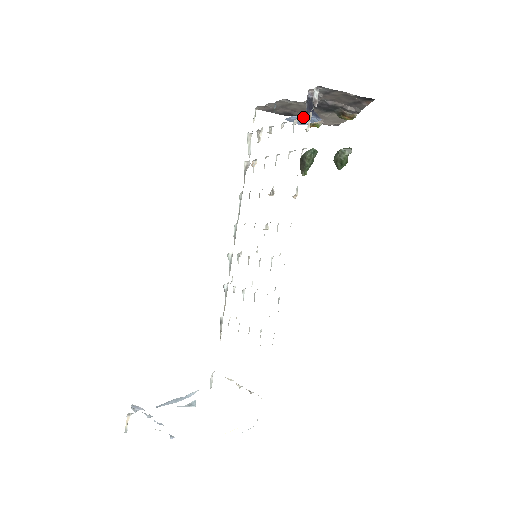
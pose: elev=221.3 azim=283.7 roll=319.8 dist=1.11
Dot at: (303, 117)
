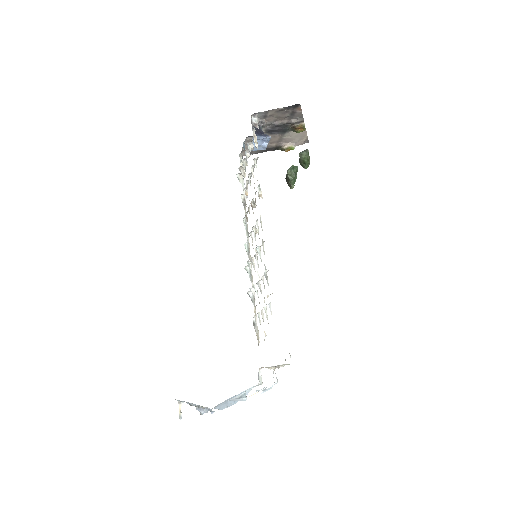
Dot at: (259, 142)
